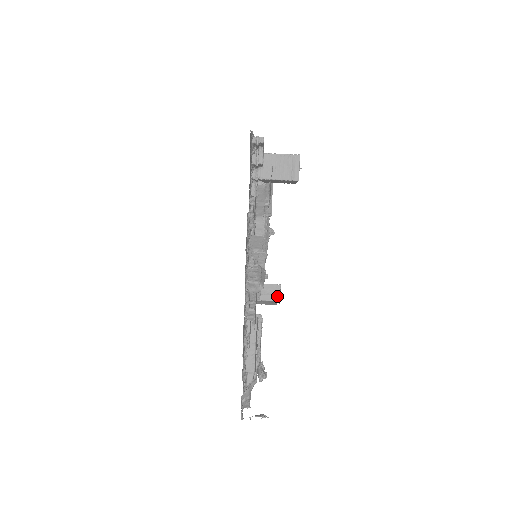
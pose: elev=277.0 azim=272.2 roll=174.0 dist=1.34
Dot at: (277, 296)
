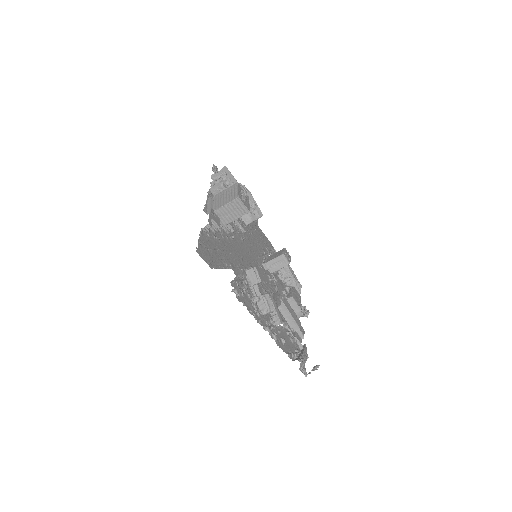
Dot at: (286, 262)
